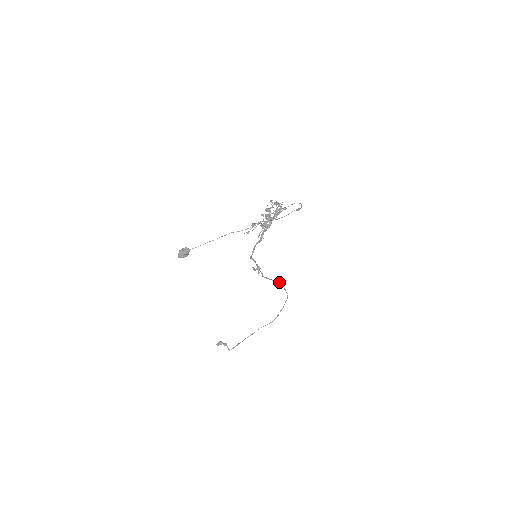
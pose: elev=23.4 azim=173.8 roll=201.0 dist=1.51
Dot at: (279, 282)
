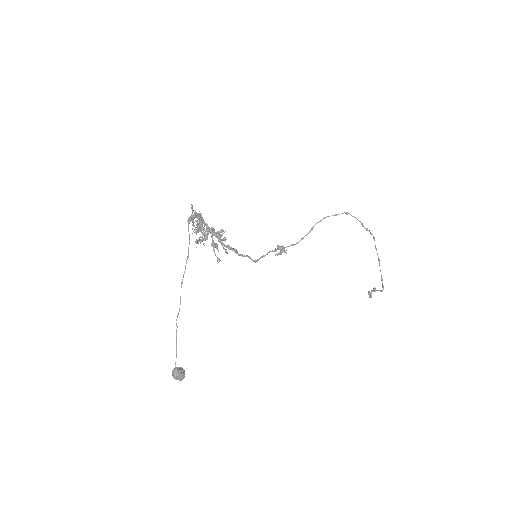
Dot at: (319, 221)
